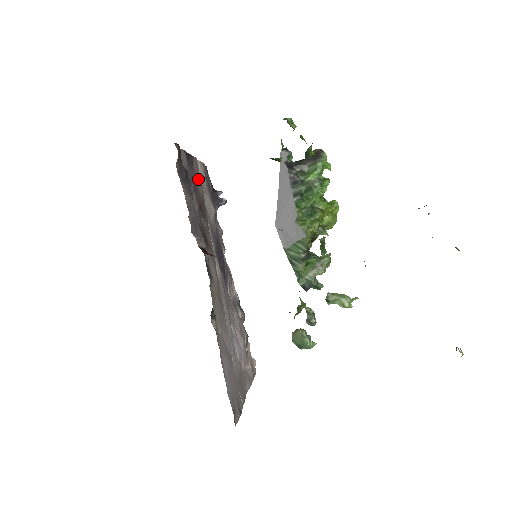
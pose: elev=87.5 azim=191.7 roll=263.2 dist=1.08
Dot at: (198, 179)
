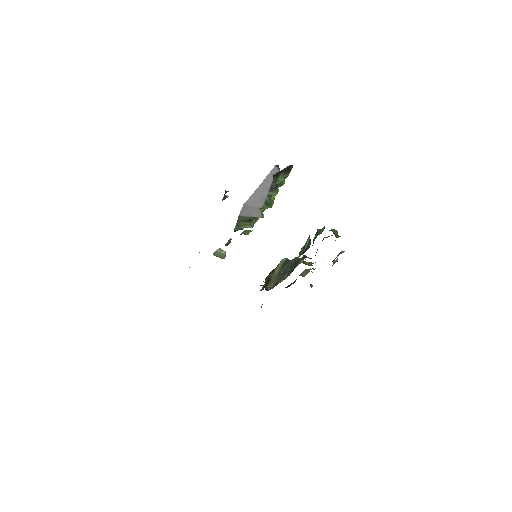
Dot at: occluded
